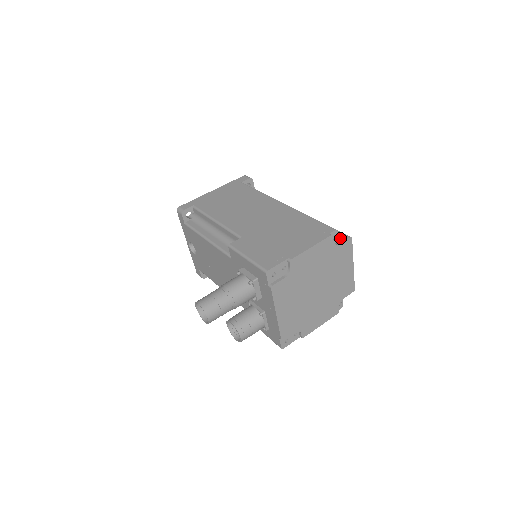
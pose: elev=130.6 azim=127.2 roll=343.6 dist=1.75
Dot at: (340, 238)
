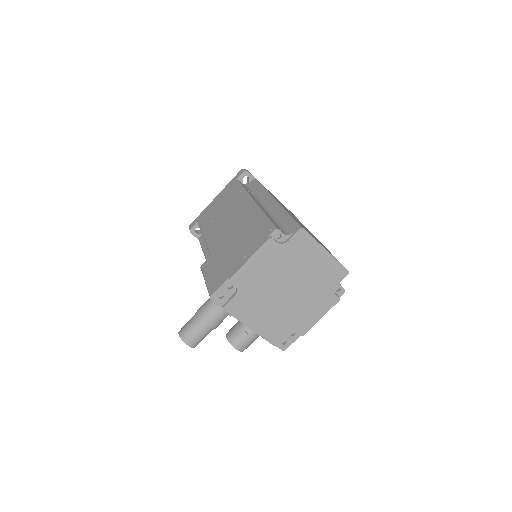
Dot at: (290, 233)
